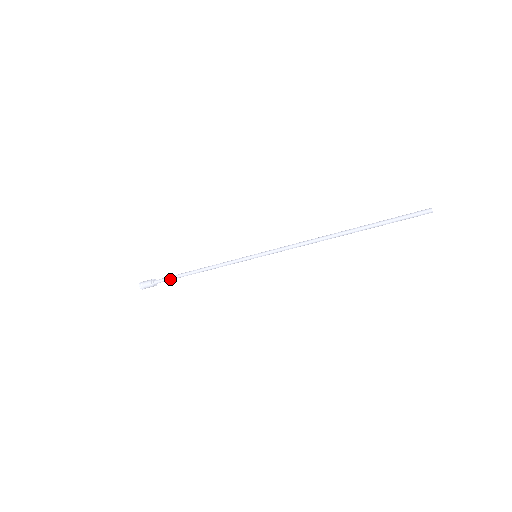
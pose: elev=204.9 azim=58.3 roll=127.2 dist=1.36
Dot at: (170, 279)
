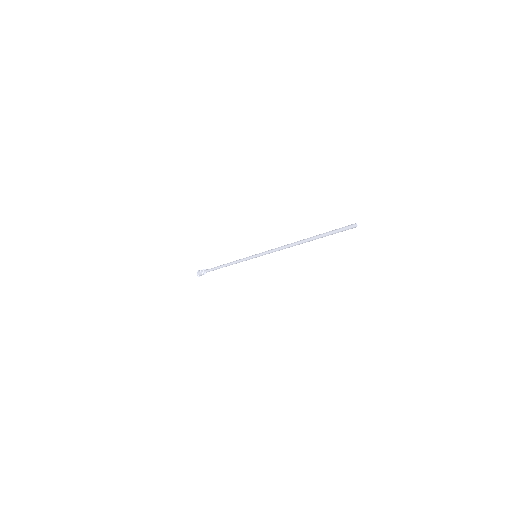
Dot at: occluded
